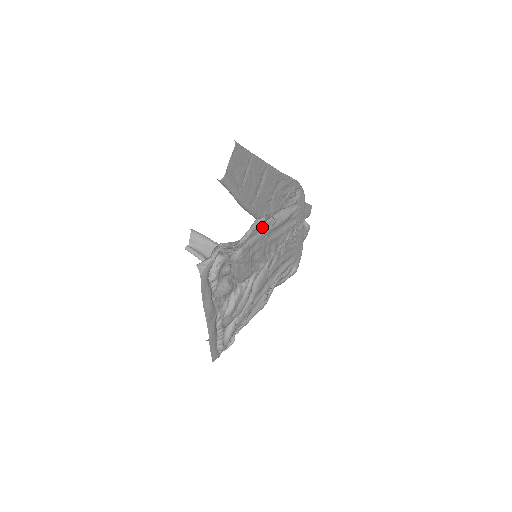
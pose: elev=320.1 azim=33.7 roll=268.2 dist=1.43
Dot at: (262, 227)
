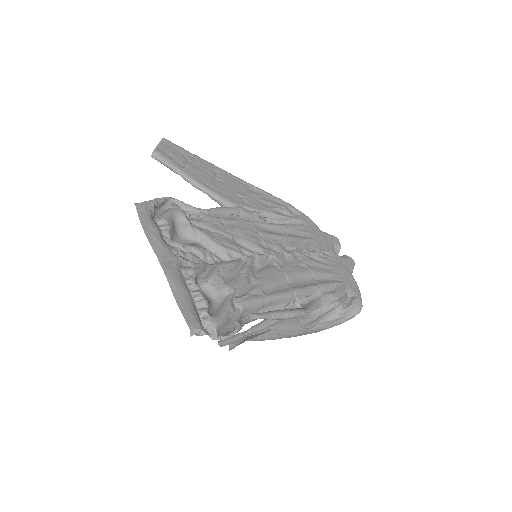
Dot at: occluded
